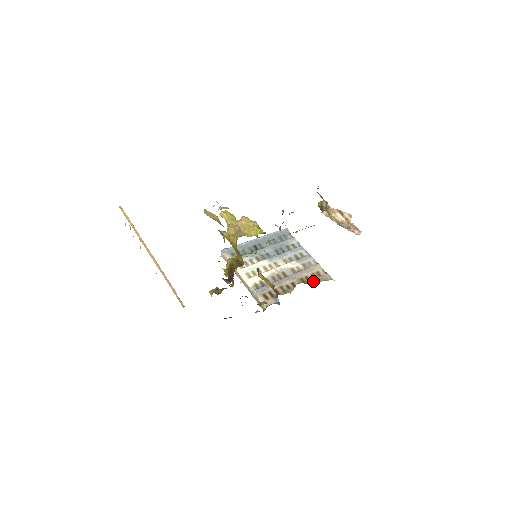
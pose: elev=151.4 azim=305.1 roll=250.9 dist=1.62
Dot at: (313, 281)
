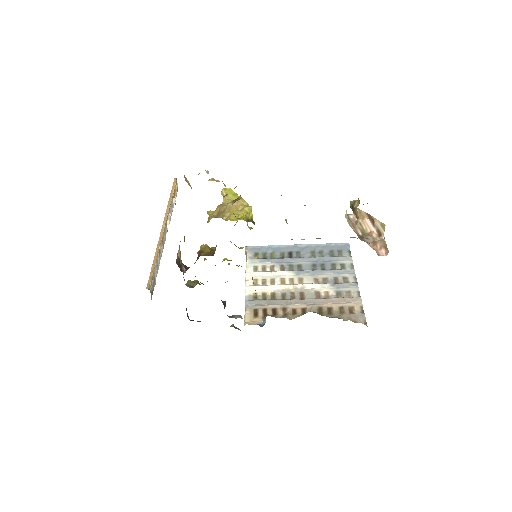
Dot at: (334, 316)
